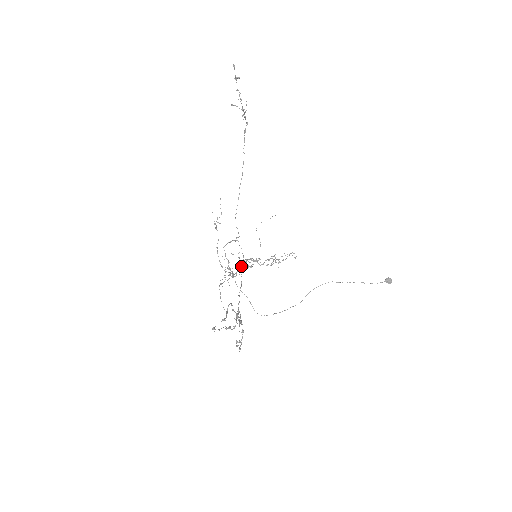
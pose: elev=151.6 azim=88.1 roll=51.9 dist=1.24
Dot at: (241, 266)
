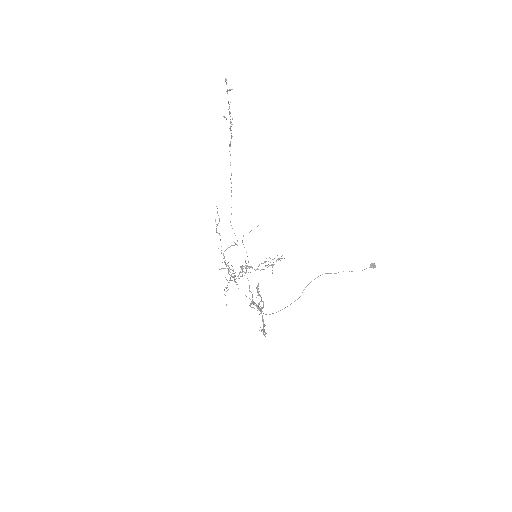
Dot at: (239, 272)
